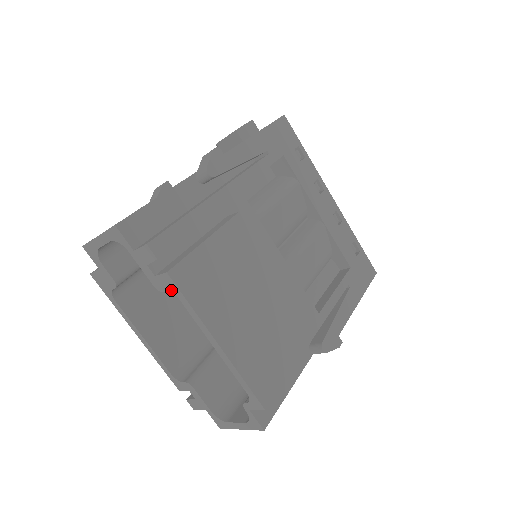
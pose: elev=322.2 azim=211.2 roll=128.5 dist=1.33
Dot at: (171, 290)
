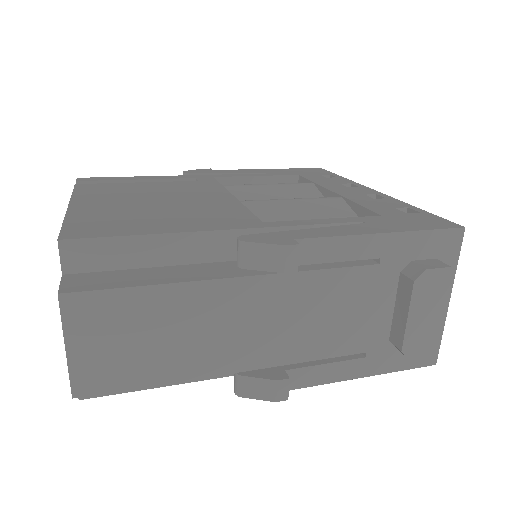
Dot at: occluded
